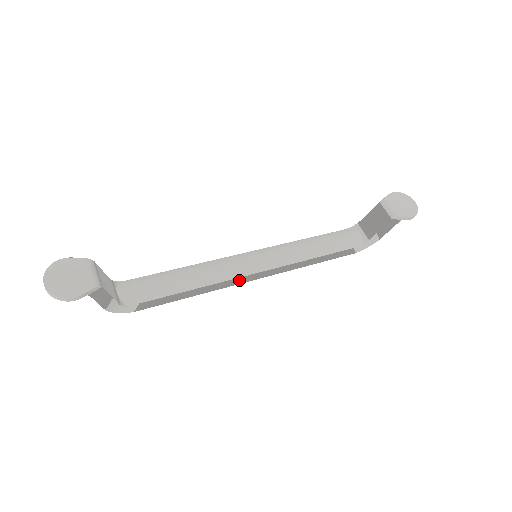
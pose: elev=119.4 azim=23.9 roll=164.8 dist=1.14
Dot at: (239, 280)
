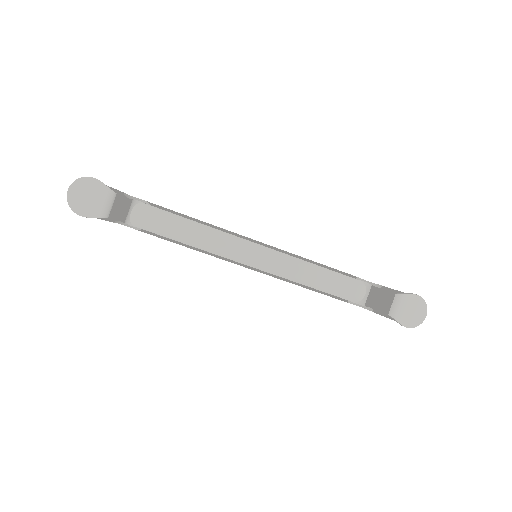
Dot at: (231, 261)
